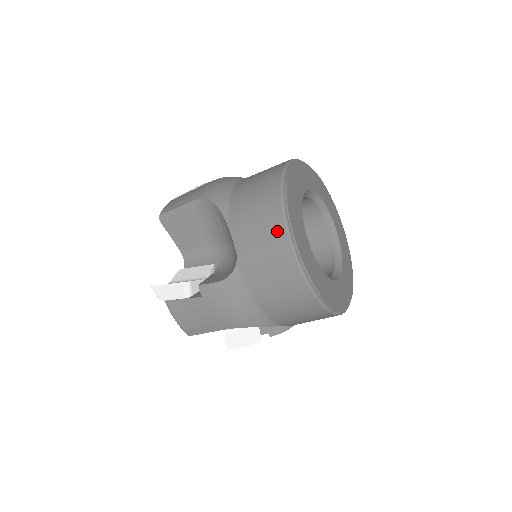
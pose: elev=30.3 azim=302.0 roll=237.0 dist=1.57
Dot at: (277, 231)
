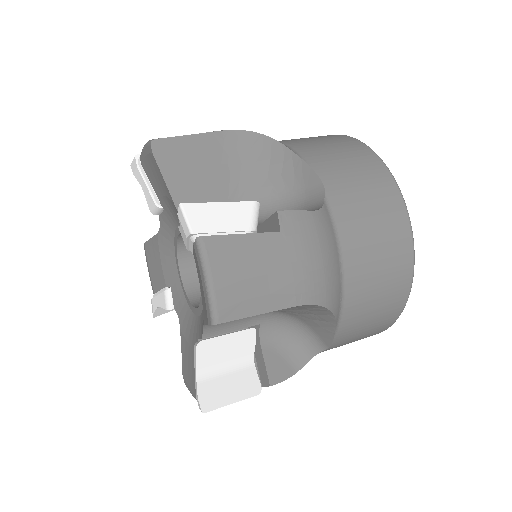
Dot at: (383, 329)
